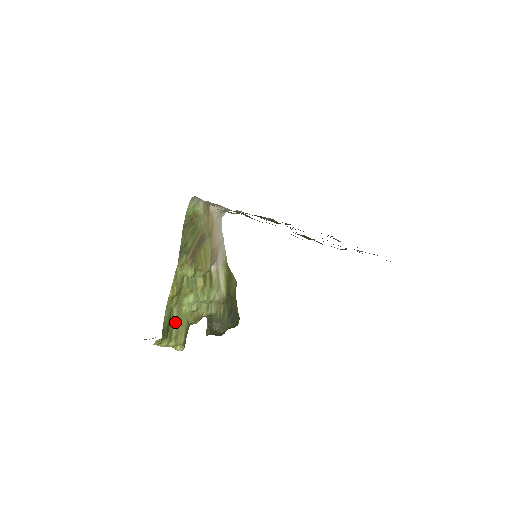
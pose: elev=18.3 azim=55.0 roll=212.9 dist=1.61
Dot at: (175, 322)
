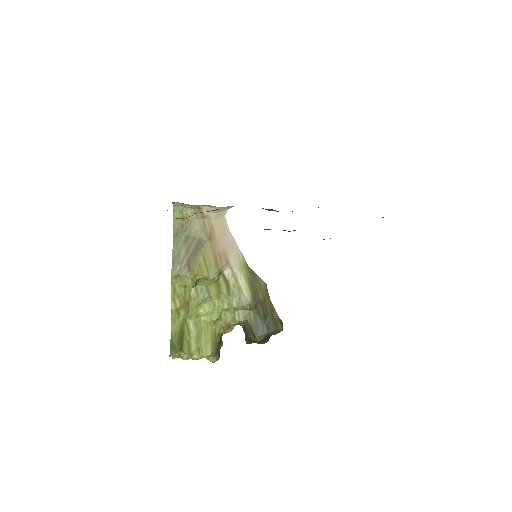
Dot at: (193, 334)
